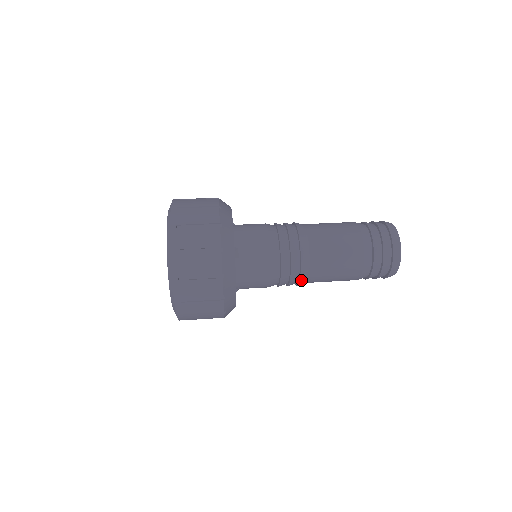
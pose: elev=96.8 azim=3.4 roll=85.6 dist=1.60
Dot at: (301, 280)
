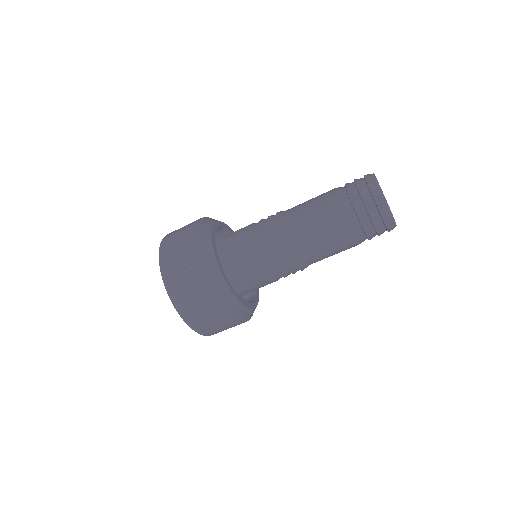
Dot at: occluded
